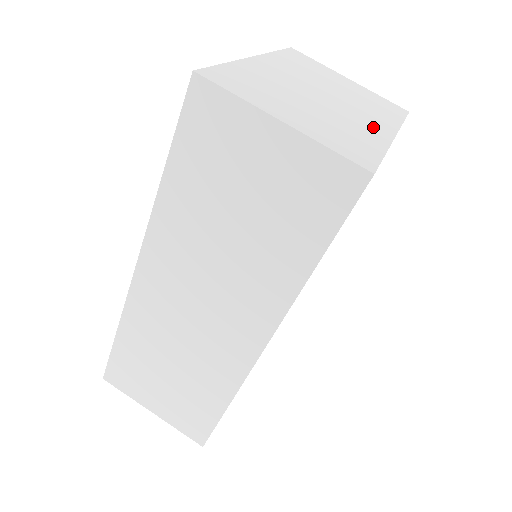
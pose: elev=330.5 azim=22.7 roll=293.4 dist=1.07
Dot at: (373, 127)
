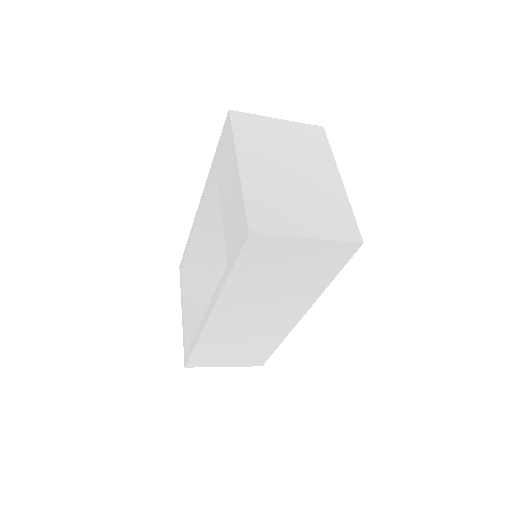
Dot at: (330, 183)
